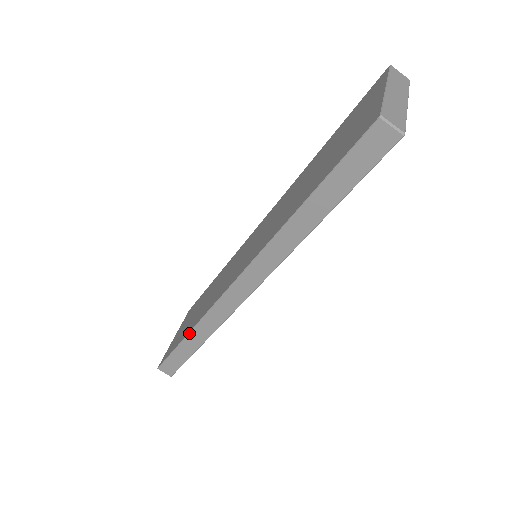
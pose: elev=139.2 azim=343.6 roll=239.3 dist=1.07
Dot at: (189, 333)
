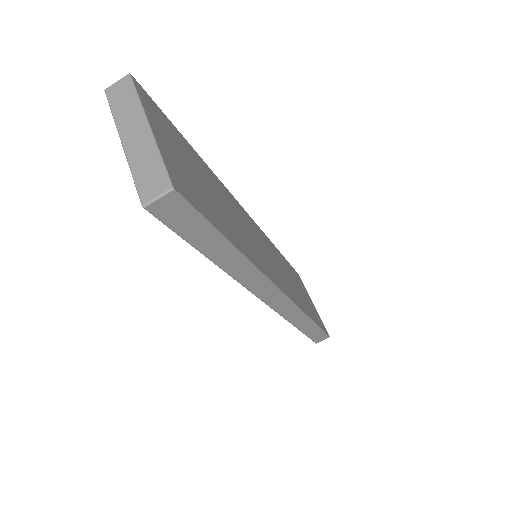
Dot at: occluded
